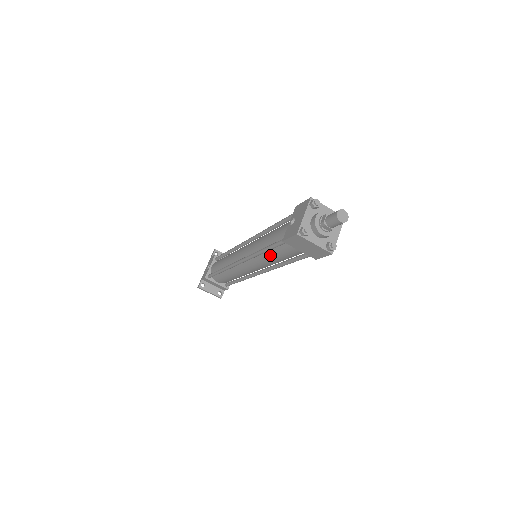
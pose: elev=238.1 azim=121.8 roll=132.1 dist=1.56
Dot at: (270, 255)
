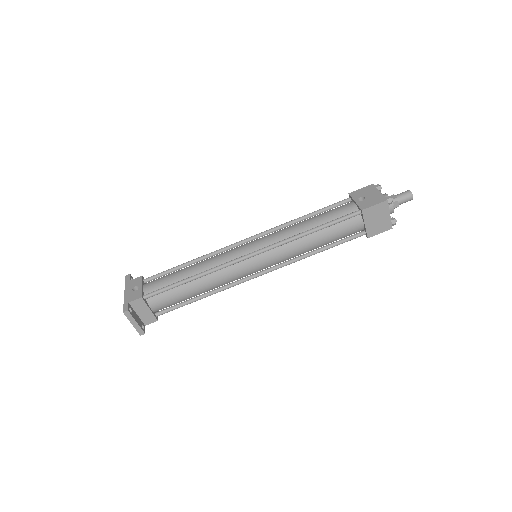
Dot at: (314, 237)
